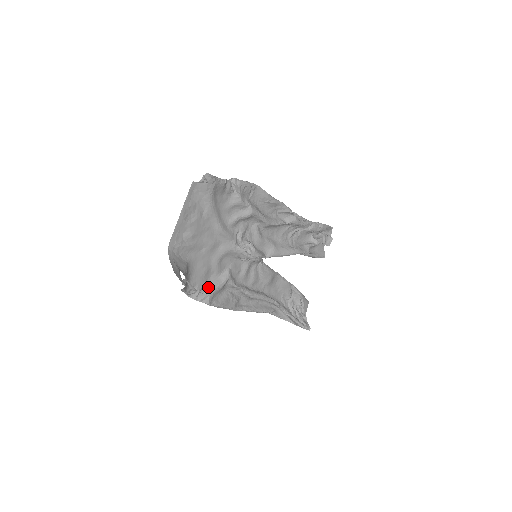
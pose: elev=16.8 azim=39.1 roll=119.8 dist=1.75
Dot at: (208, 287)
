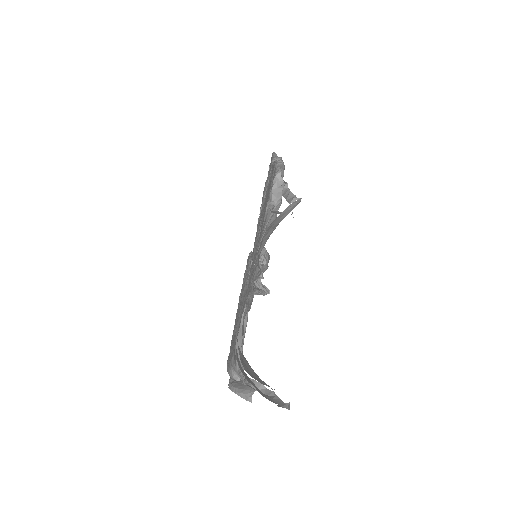
Dot at: occluded
